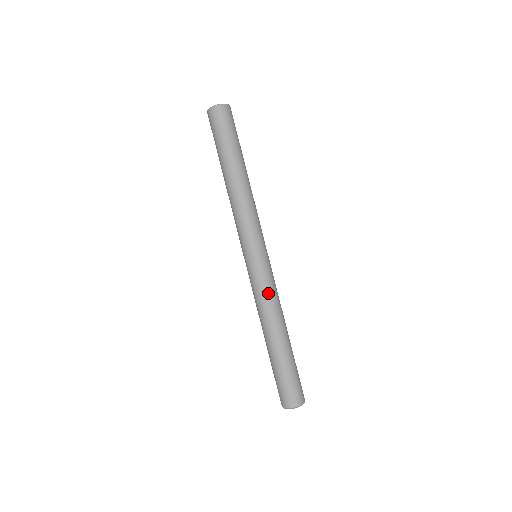
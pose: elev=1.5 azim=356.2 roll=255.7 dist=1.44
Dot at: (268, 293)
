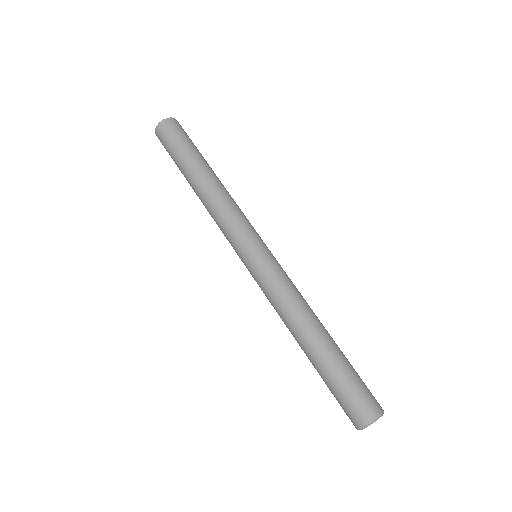
Dot at: (285, 288)
